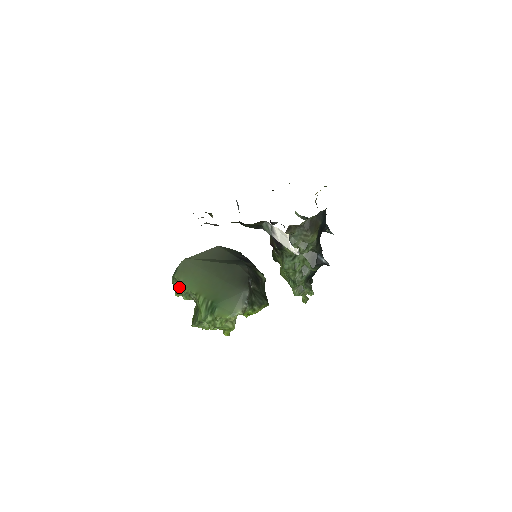
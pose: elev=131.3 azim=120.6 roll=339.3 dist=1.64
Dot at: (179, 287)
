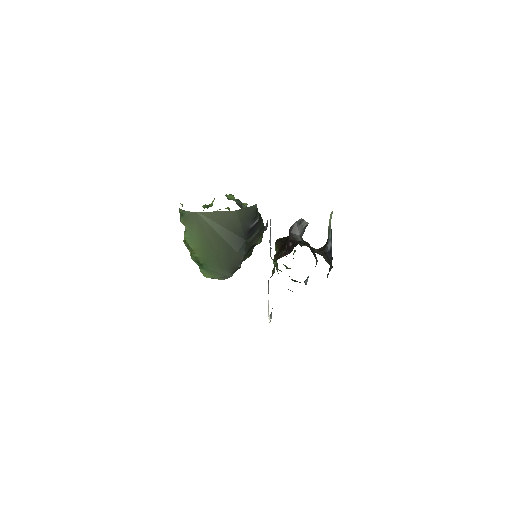
Dot at: occluded
